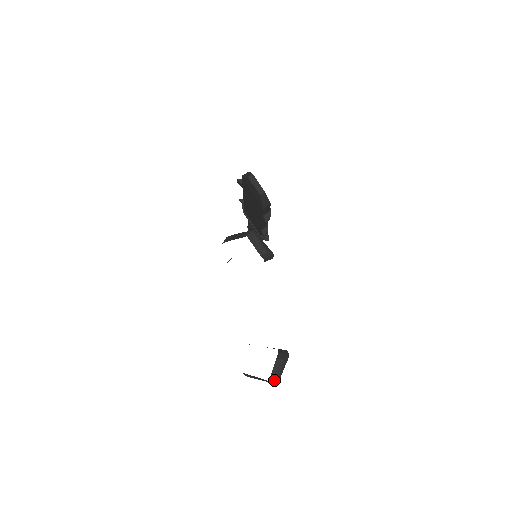
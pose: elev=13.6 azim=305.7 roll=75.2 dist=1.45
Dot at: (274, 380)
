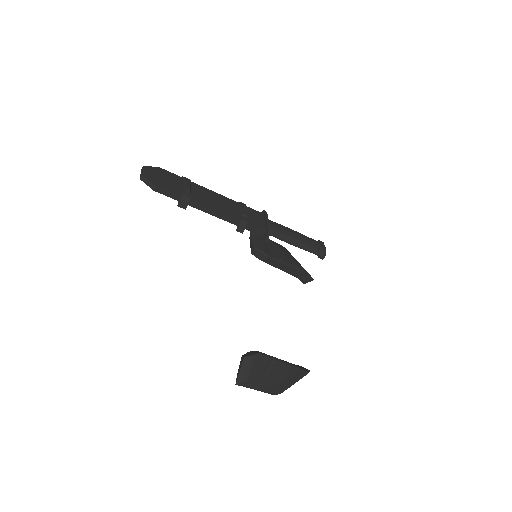
Dot at: (237, 378)
